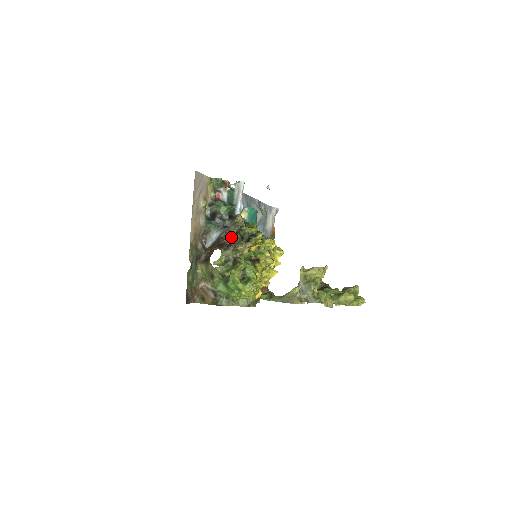
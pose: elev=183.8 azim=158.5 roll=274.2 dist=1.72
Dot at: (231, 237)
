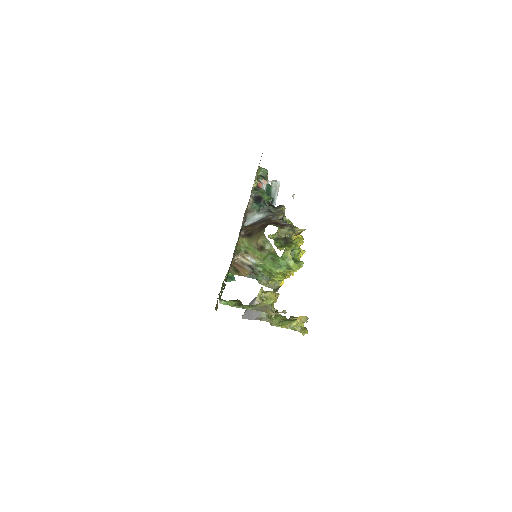
Dot at: occluded
